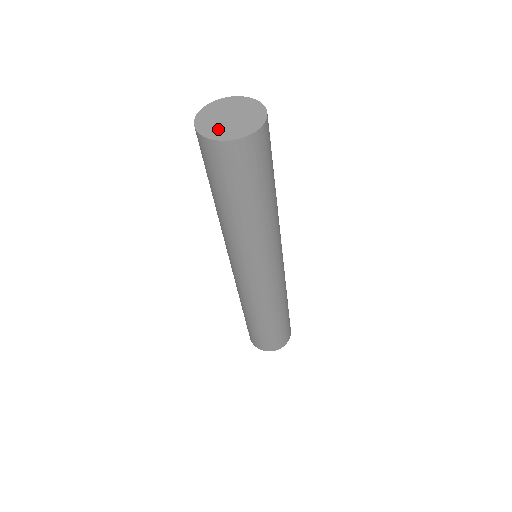
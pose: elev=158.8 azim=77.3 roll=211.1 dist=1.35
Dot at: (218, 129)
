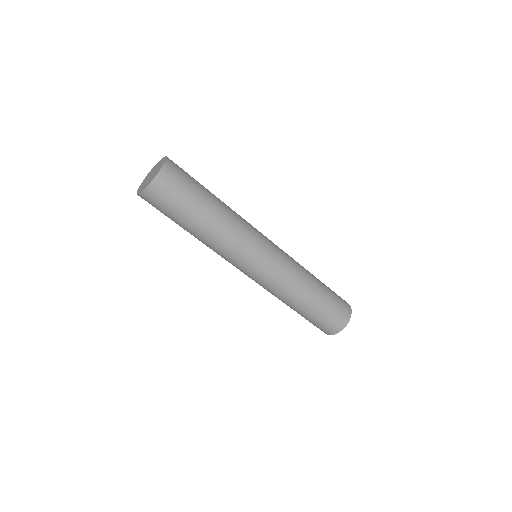
Dot at: (143, 185)
